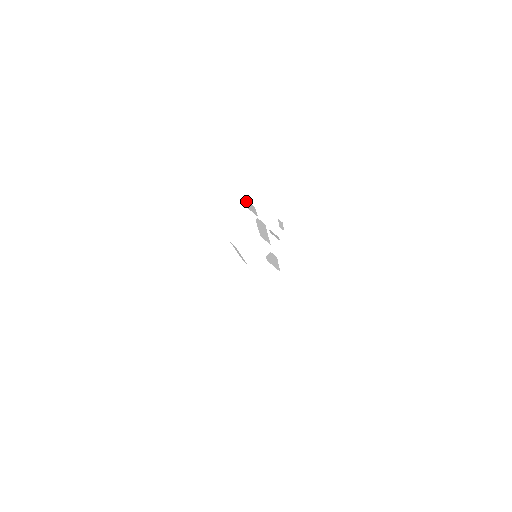
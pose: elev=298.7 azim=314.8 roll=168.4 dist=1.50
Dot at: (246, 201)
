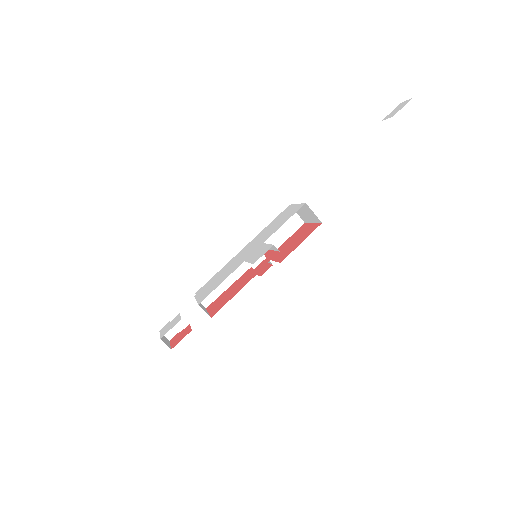
Dot at: occluded
